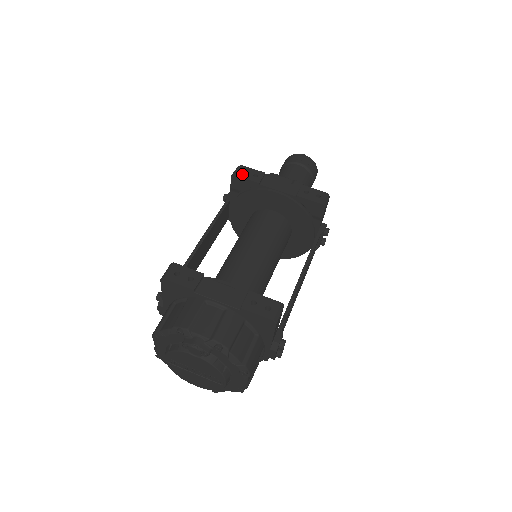
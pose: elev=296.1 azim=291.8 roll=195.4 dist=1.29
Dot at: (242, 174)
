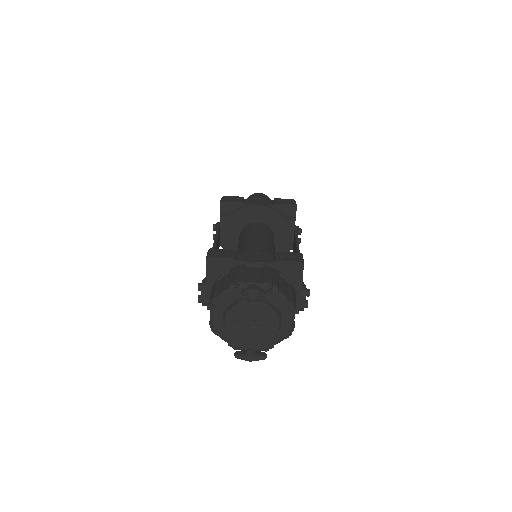
Dot at: (228, 200)
